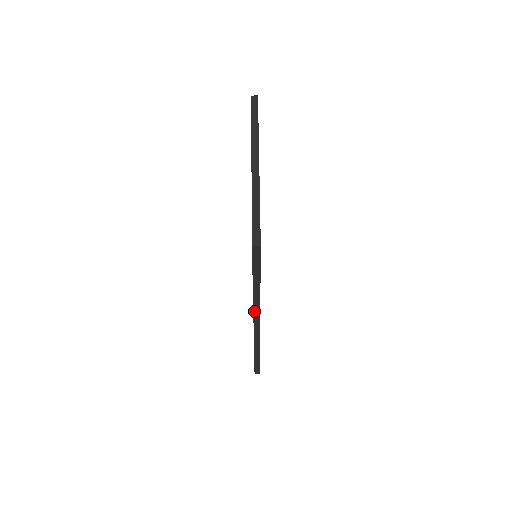
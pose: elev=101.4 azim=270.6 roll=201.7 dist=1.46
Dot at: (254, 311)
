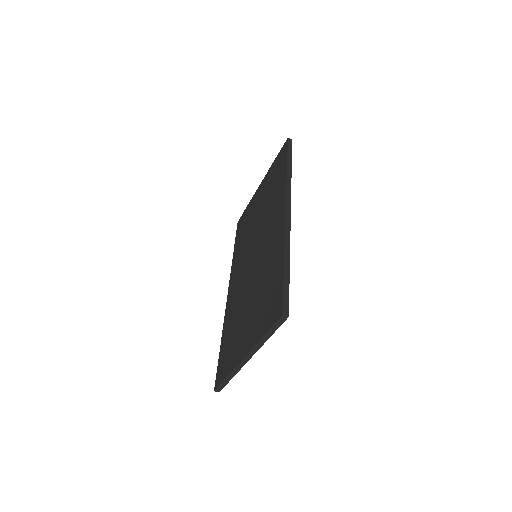
Dot at: (225, 315)
